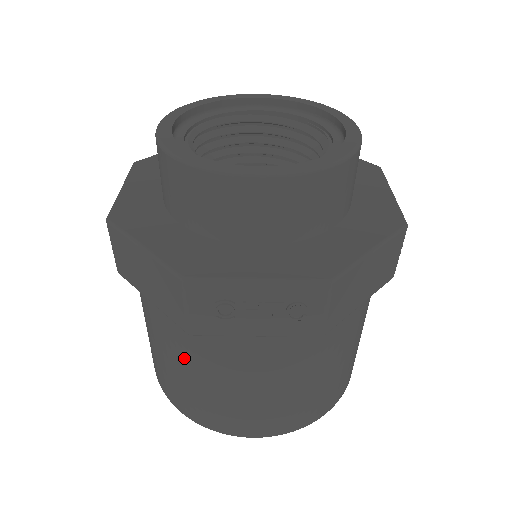
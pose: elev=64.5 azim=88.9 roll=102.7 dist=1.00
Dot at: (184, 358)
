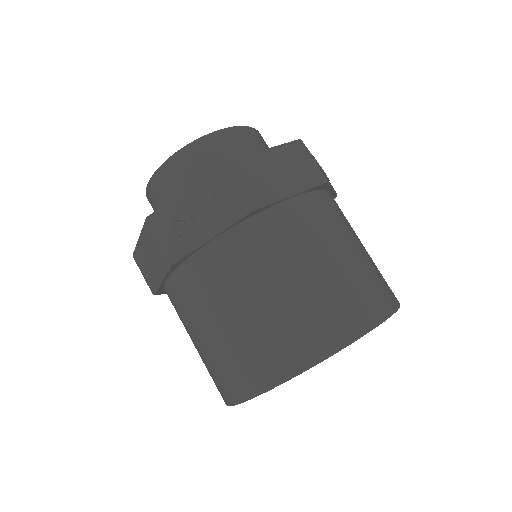
Dot at: (198, 315)
